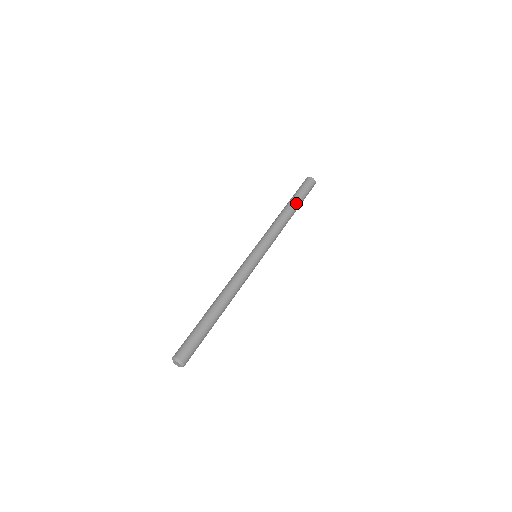
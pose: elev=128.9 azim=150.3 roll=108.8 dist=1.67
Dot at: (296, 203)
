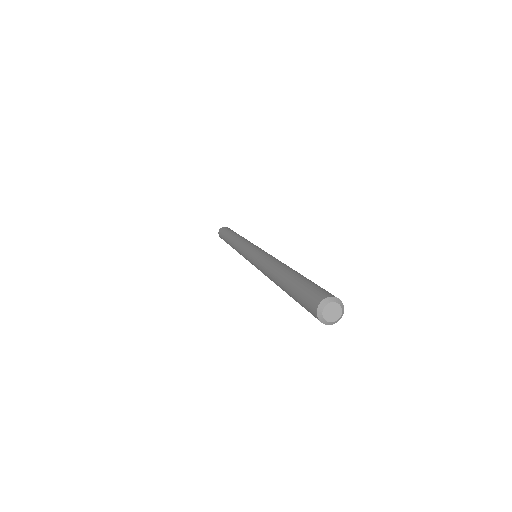
Dot at: occluded
